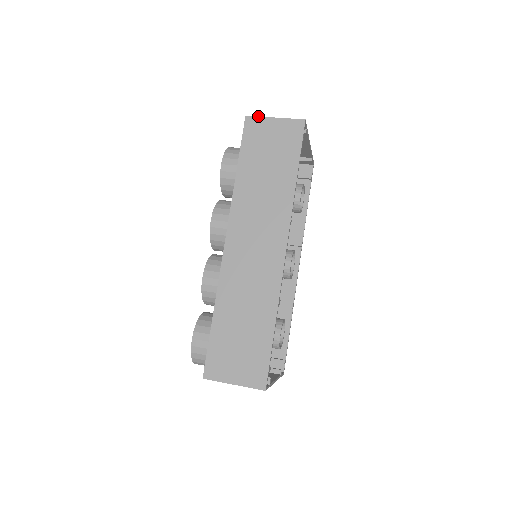
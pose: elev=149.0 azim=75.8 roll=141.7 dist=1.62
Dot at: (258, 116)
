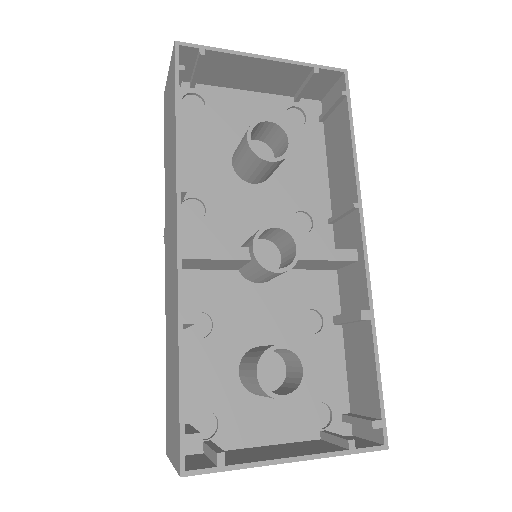
Dot at: (166, 83)
